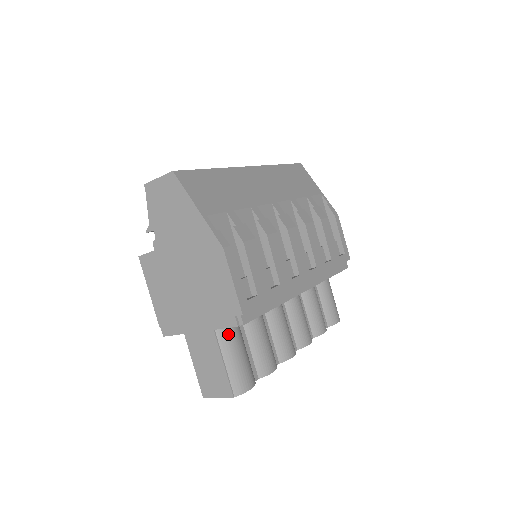
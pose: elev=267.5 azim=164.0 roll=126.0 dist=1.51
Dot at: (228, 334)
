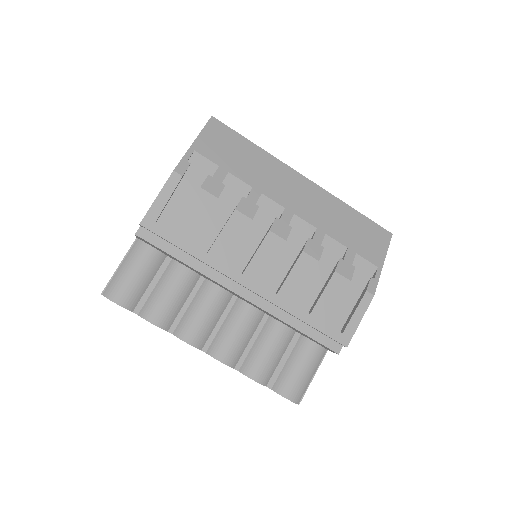
Dot at: (141, 249)
